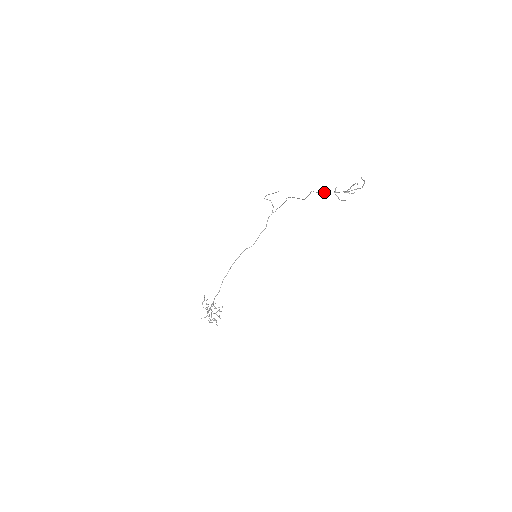
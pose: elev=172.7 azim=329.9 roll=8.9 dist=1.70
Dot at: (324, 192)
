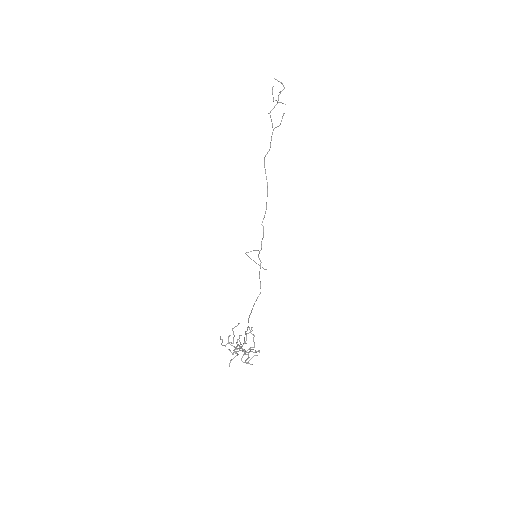
Dot at: (270, 144)
